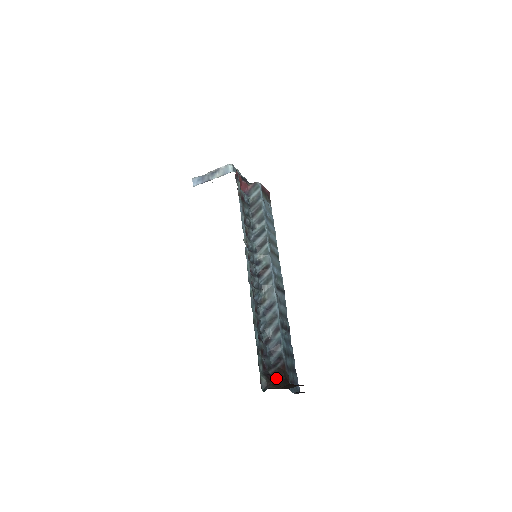
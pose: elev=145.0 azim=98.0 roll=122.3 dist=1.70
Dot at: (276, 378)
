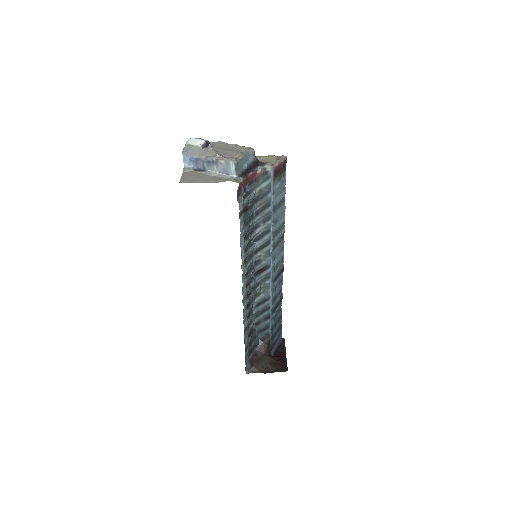
Dot at: (260, 357)
